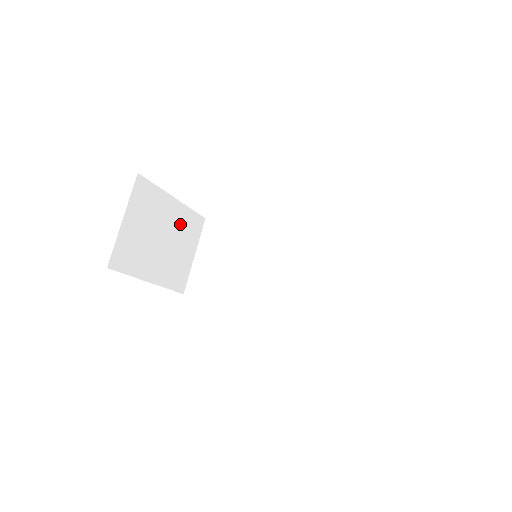
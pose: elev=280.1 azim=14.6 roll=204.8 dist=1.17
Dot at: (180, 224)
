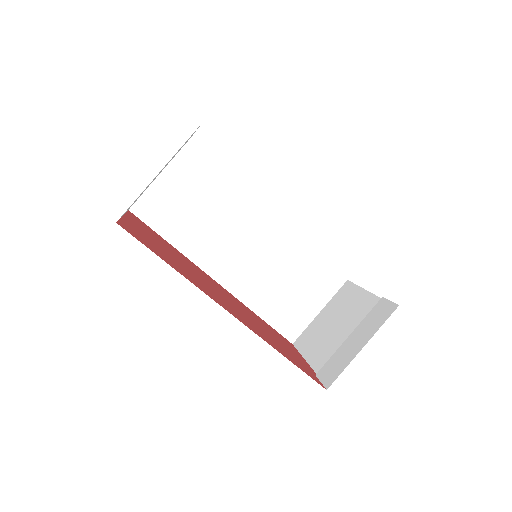
Dot at: occluded
